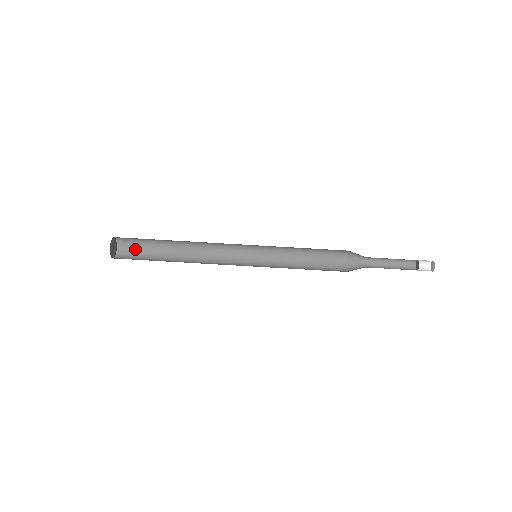
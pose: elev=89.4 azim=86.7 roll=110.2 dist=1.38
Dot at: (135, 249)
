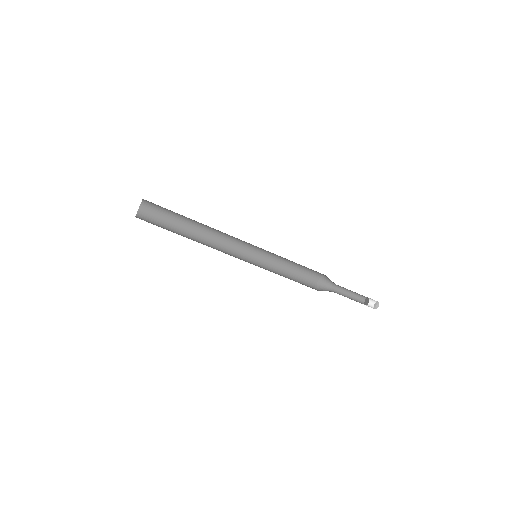
Dot at: (159, 206)
